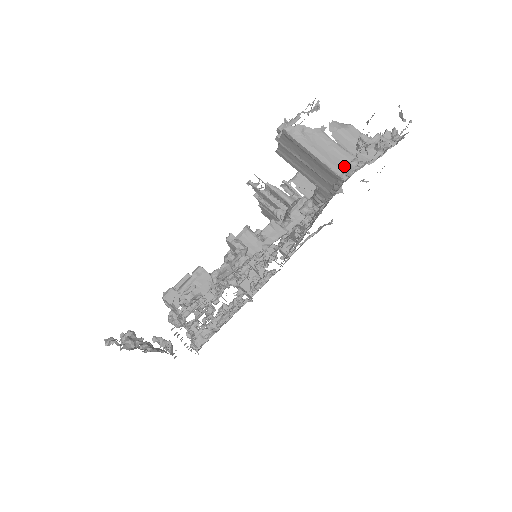
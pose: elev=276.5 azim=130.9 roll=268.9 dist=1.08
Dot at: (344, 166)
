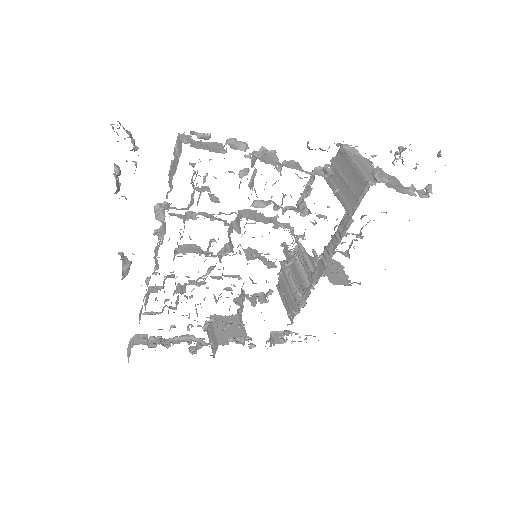
Dot at: (376, 169)
